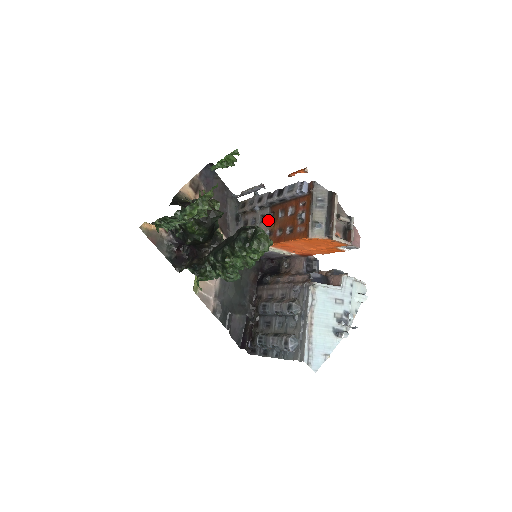
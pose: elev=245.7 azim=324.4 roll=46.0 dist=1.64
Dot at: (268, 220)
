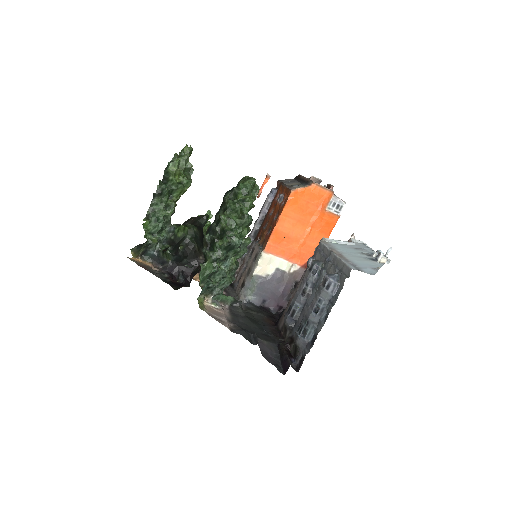
Dot at: (257, 243)
